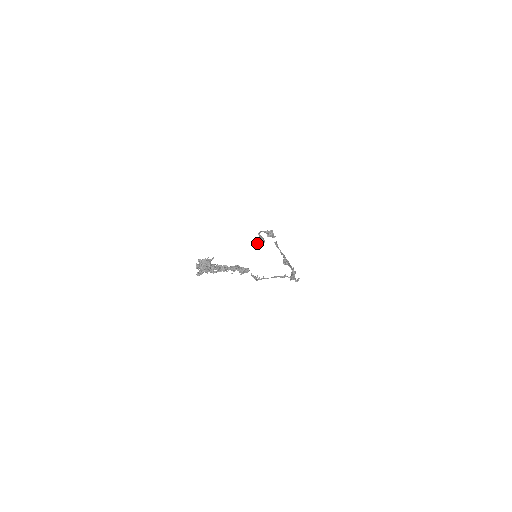
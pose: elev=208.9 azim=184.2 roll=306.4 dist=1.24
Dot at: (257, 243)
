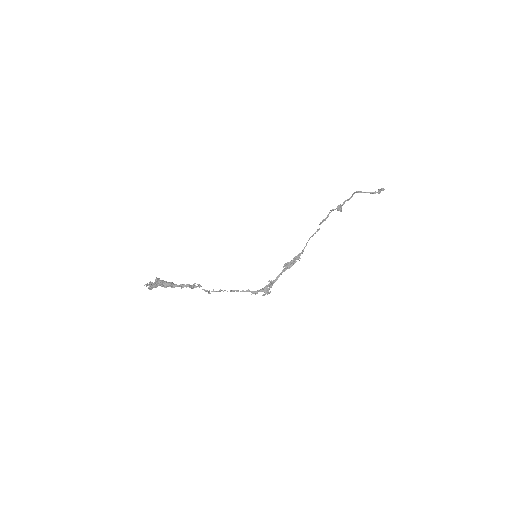
Dot at: (378, 189)
